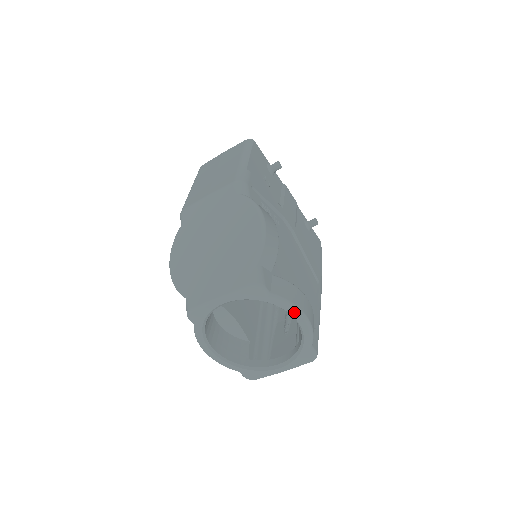
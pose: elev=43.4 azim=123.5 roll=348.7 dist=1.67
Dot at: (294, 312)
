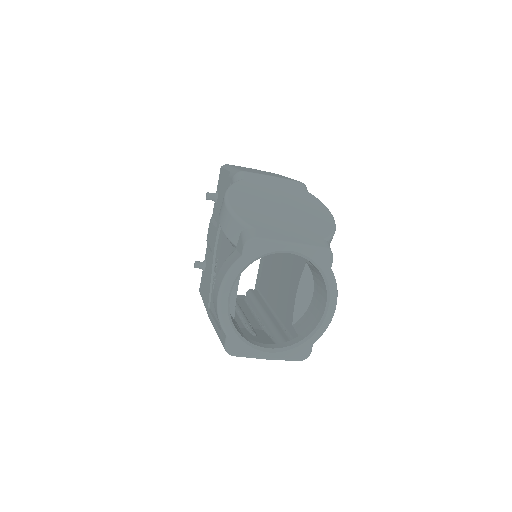
Dot at: (334, 298)
